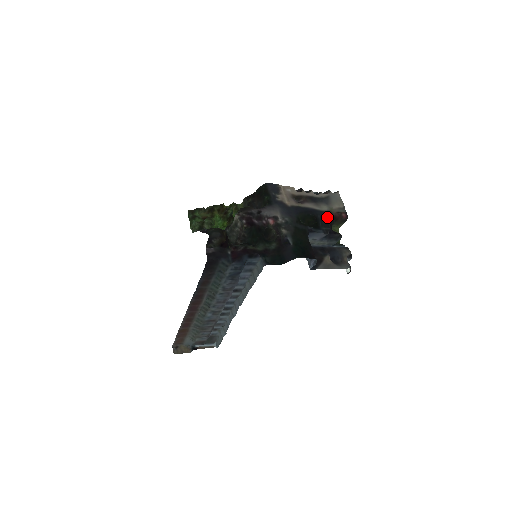
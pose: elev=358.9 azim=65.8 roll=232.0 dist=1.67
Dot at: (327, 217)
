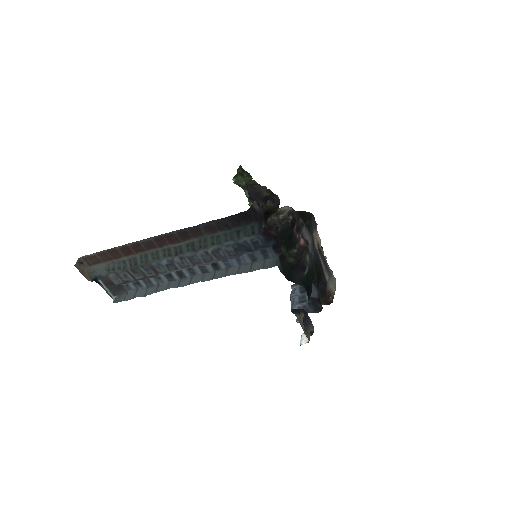
Dot at: (326, 286)
